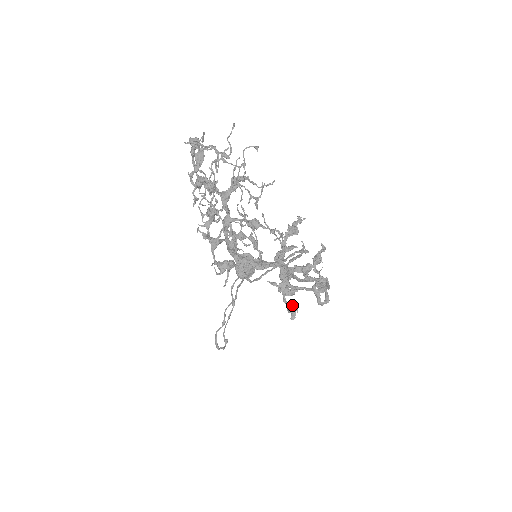
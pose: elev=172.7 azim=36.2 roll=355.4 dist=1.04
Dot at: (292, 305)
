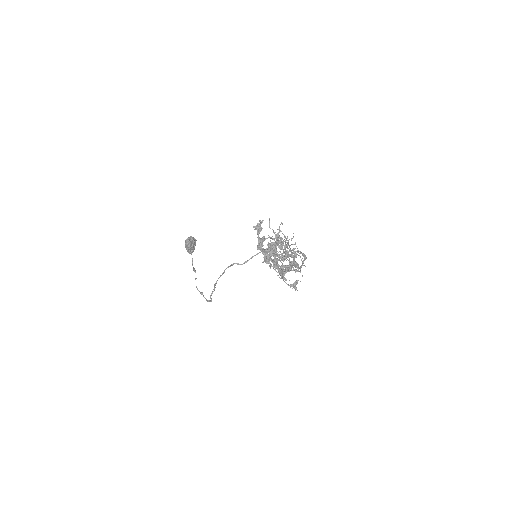
Dot at: (278, 266)
